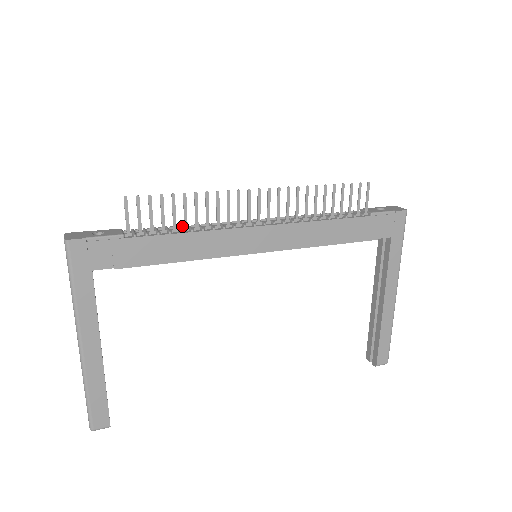
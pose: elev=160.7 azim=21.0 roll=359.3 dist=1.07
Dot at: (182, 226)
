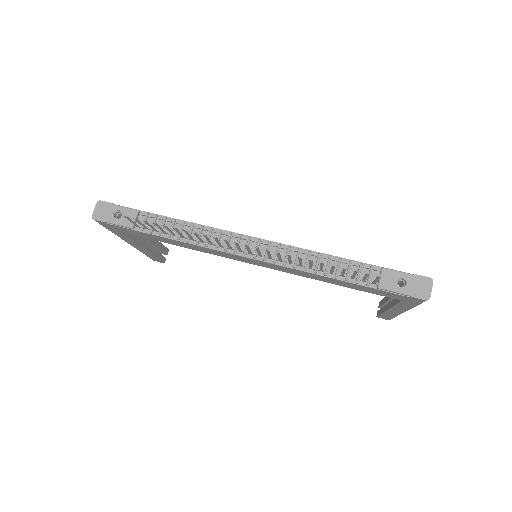
Dot at: (186, 225)
